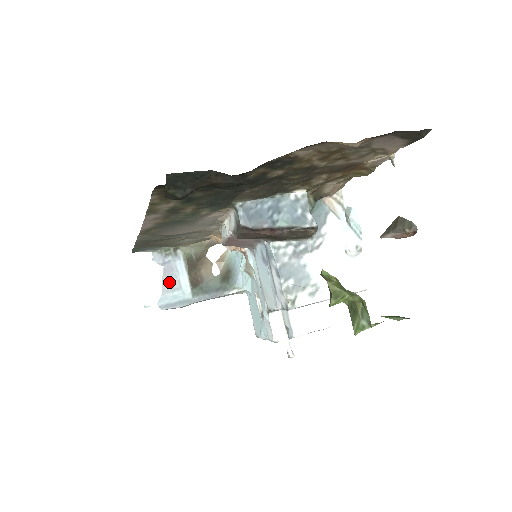
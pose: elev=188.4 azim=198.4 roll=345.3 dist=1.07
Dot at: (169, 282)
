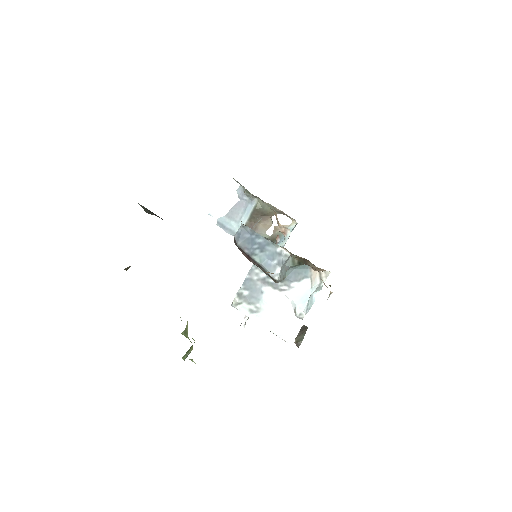
Dot at: (235, 212)
